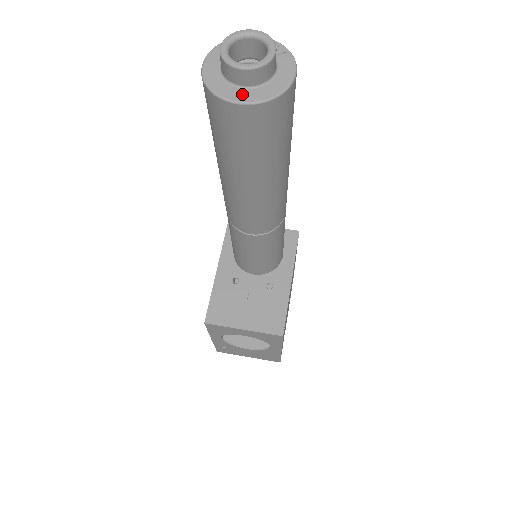
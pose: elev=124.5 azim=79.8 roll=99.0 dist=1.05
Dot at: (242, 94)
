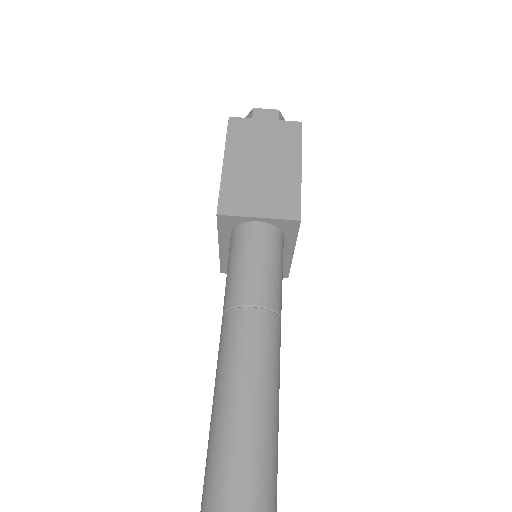
Dot at: out of frame
